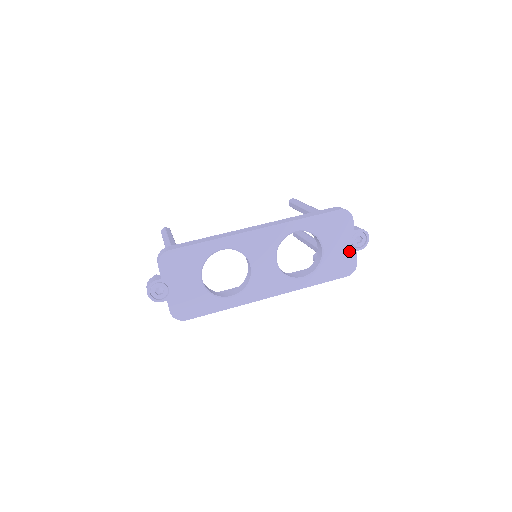
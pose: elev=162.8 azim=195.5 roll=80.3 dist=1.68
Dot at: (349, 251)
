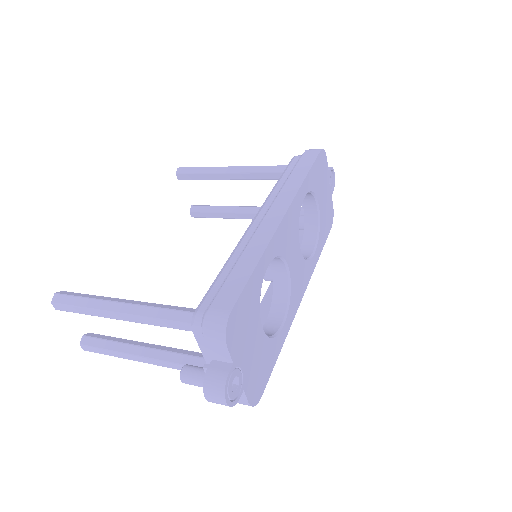
Dot at: (329, 198)
